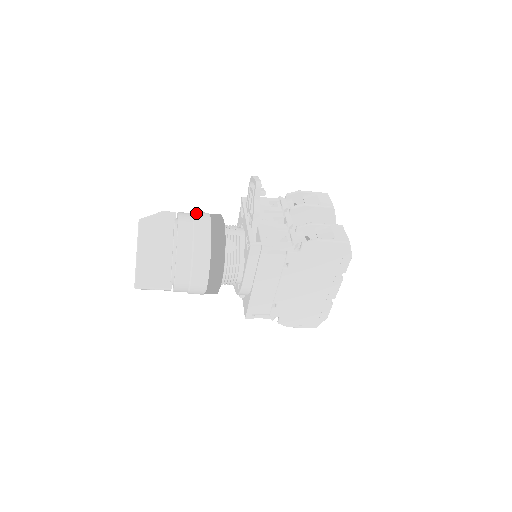
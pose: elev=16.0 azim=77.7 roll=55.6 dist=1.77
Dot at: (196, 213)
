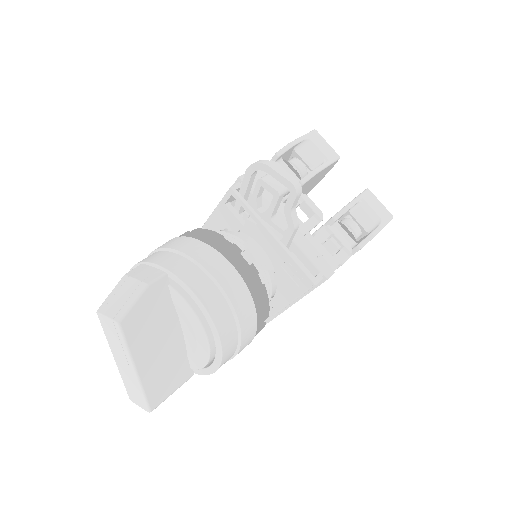
Dot at: (200, 260)
